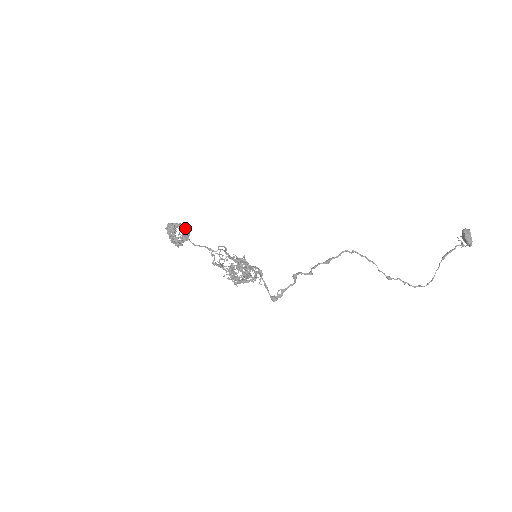
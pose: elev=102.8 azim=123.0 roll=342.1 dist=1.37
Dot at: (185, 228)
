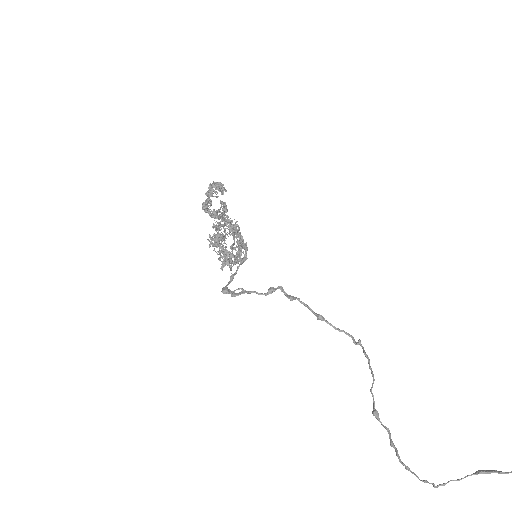
Dot at: (225, 208)
